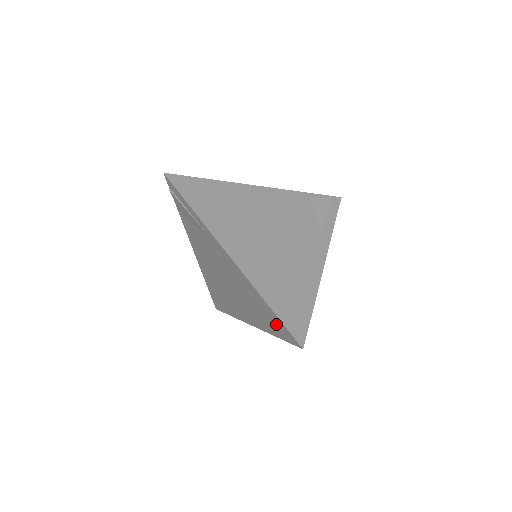
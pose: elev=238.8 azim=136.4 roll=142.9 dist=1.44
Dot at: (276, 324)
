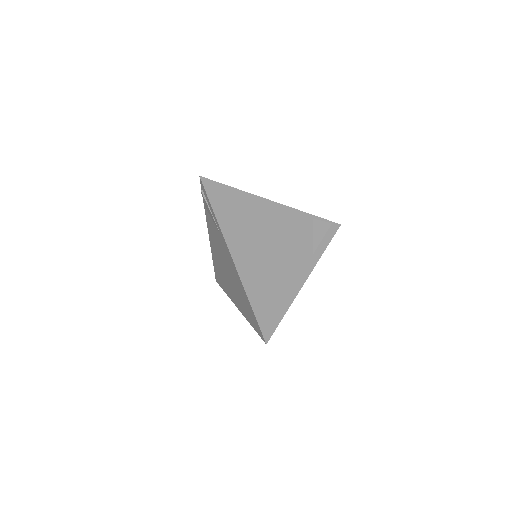
Dot at: (253, 319)
